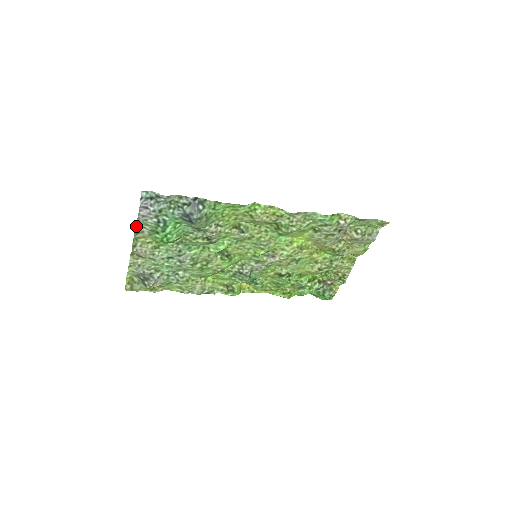
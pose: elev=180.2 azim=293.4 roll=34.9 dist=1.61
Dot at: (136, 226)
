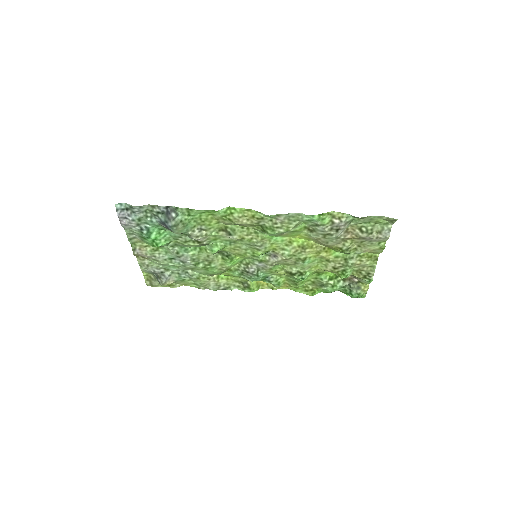
Dot at: (126, 233)
